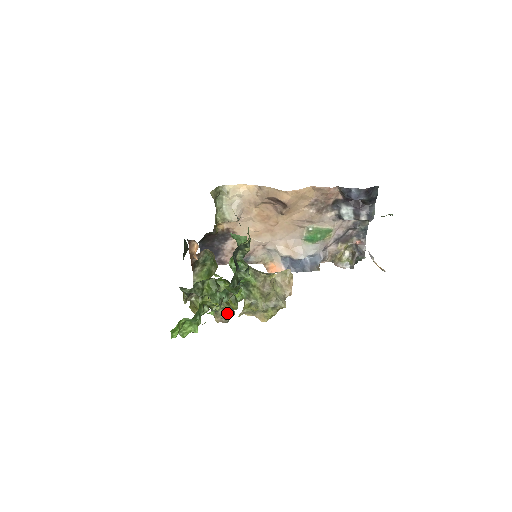
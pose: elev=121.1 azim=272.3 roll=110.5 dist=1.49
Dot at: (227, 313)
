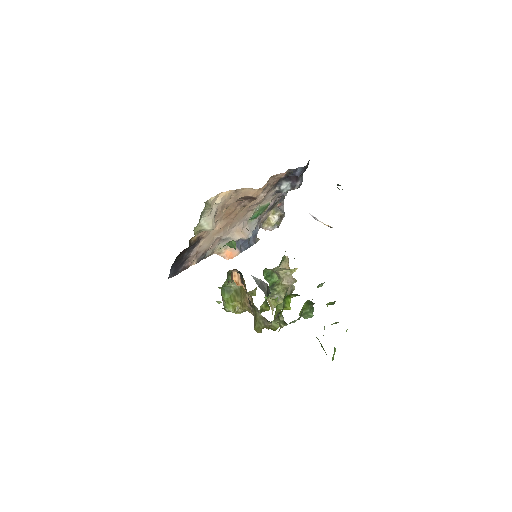
Dot at: occluded
